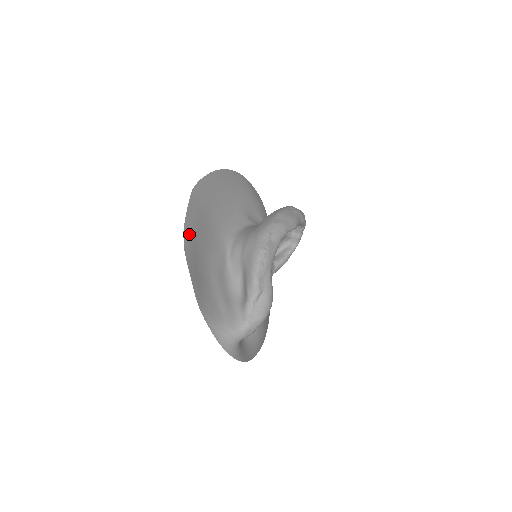
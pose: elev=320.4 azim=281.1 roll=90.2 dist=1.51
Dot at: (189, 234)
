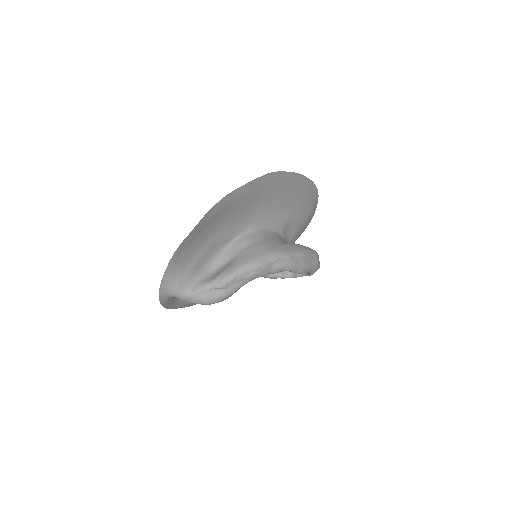
Dot at: (229, 200)
